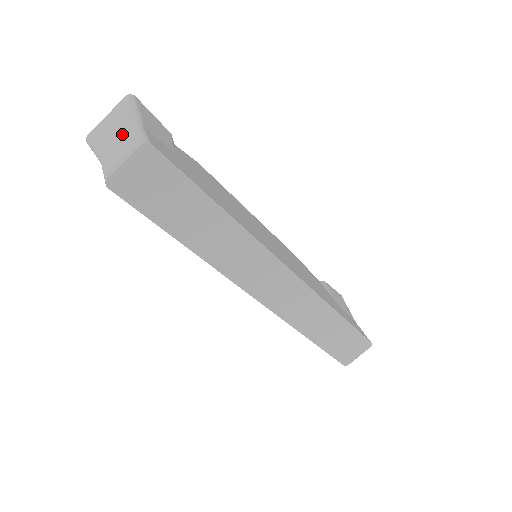
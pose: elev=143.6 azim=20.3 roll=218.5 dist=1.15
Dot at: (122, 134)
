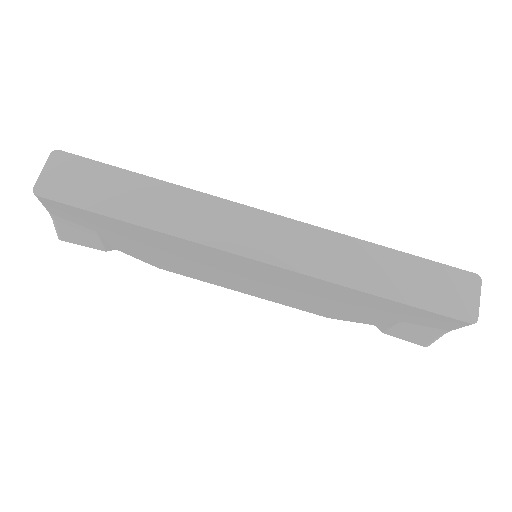
Dot at: occluded
